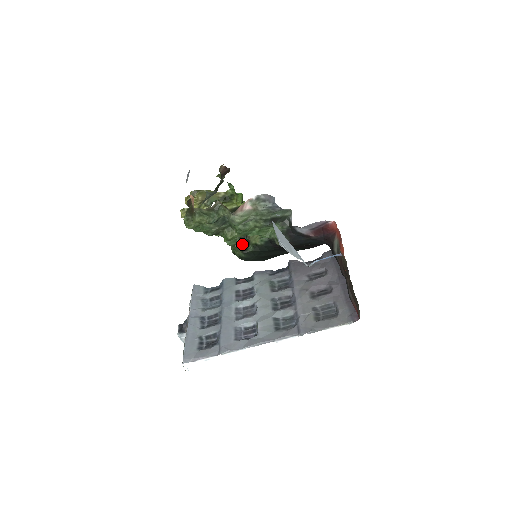
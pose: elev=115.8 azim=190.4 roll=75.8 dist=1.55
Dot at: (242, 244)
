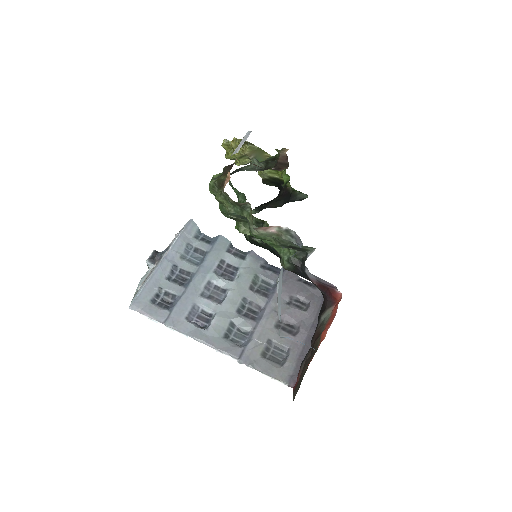
Dot at: (255, 227)
